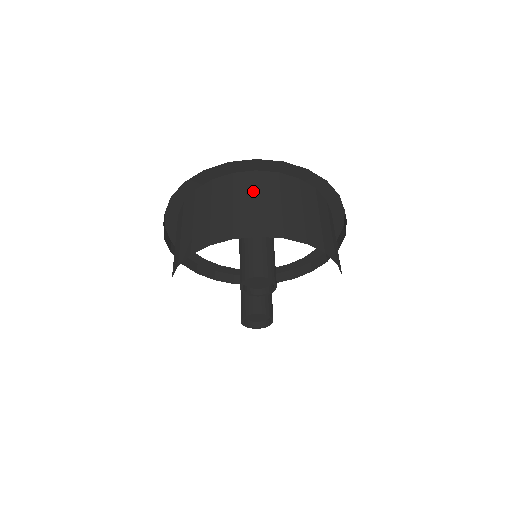
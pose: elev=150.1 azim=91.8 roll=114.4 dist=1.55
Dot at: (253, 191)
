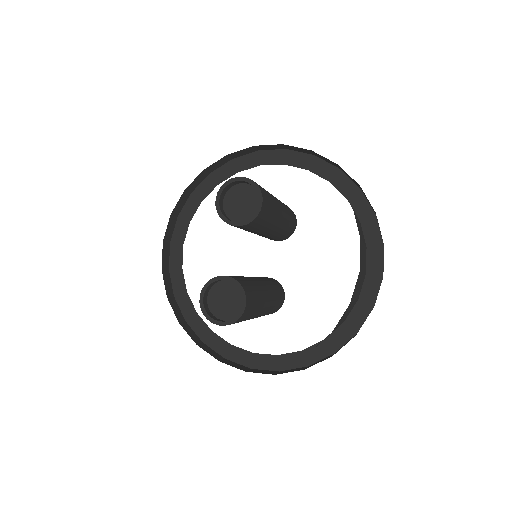
Dot at: occluded
